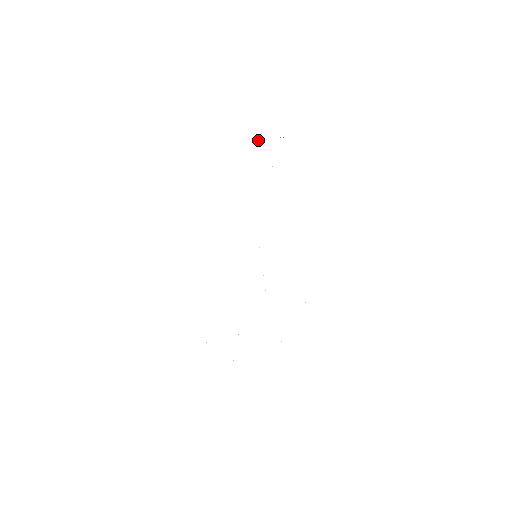
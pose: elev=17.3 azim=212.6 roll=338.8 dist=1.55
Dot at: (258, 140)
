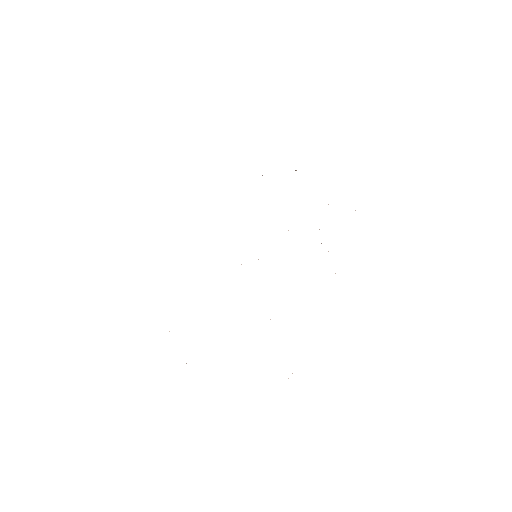
Dot at: occluded
